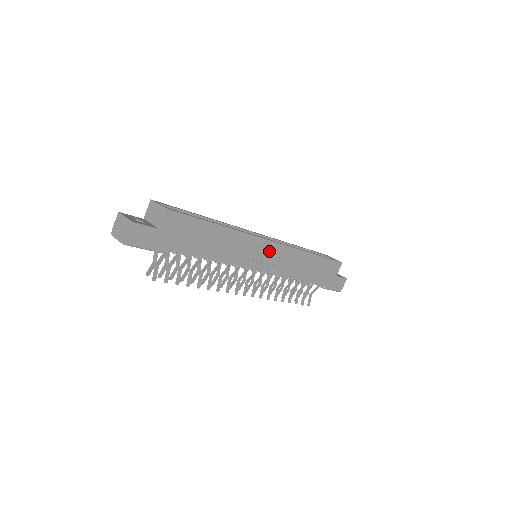
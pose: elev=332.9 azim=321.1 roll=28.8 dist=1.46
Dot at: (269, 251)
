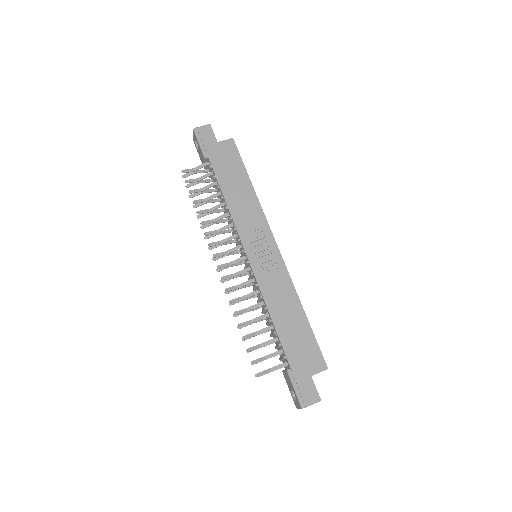
Dot at: (268, 250)
